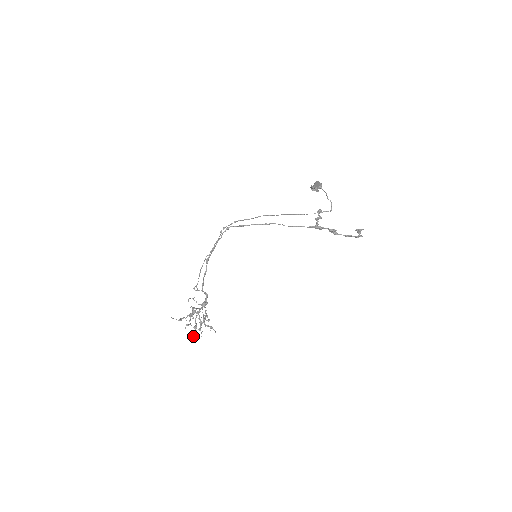
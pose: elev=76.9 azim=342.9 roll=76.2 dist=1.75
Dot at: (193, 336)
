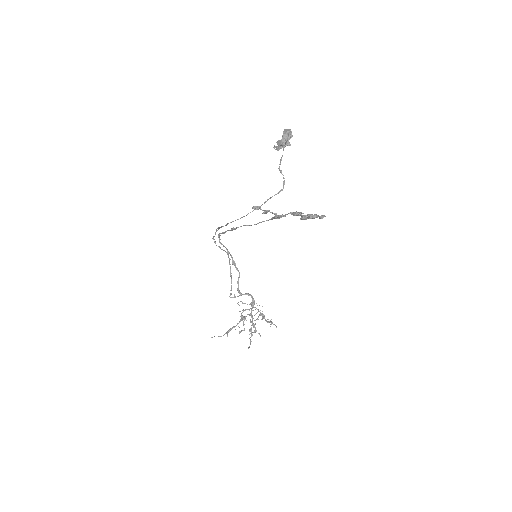
Dot at: occluded
